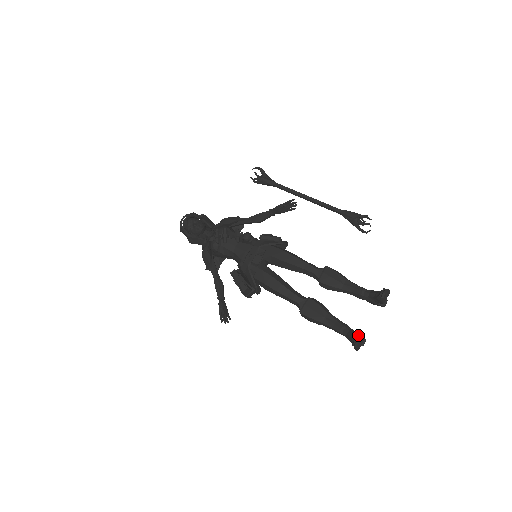
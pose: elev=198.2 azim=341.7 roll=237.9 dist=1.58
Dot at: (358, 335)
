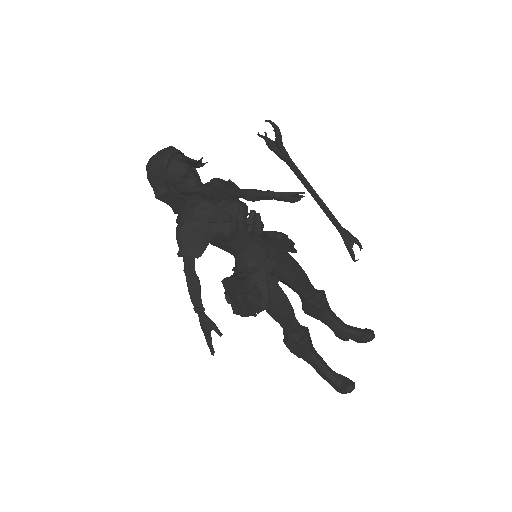
Dot at: occluded
